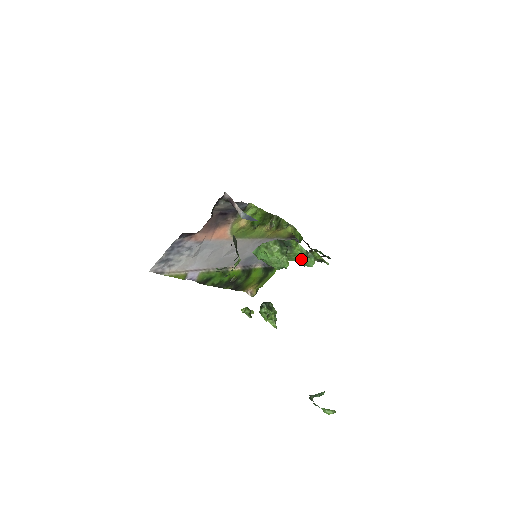
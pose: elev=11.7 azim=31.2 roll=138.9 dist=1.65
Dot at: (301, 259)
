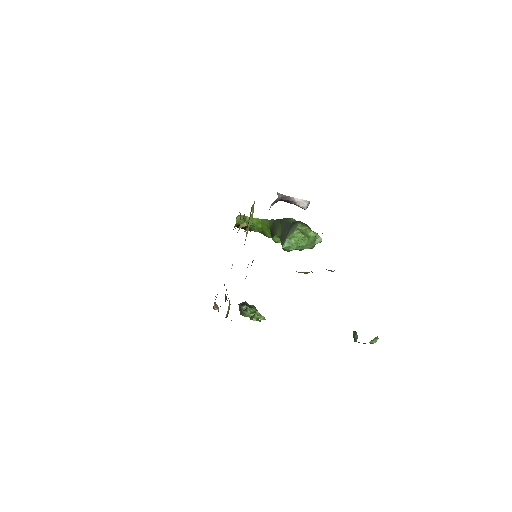
Dot at: occluded
